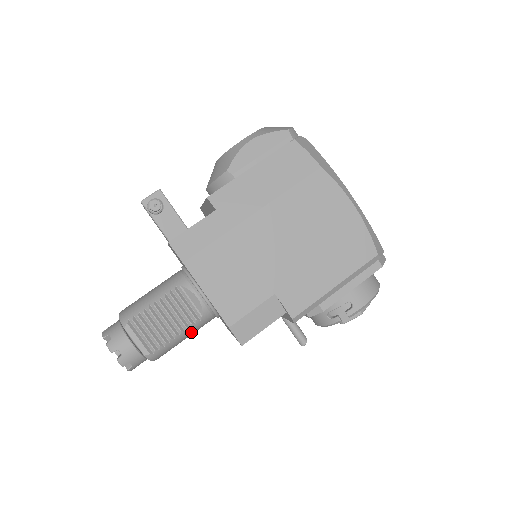
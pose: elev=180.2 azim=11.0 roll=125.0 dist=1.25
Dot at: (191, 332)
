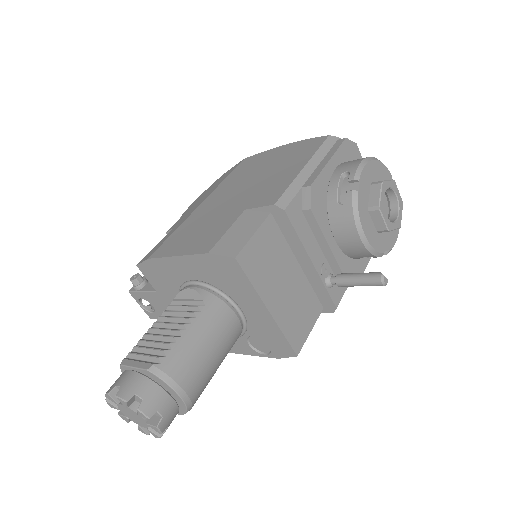
Dot at: (204, 327)
